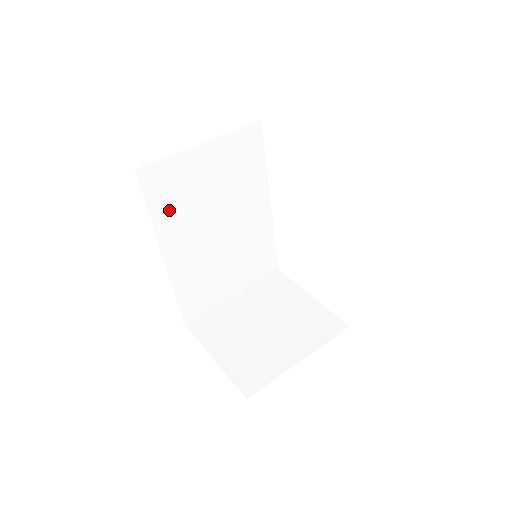
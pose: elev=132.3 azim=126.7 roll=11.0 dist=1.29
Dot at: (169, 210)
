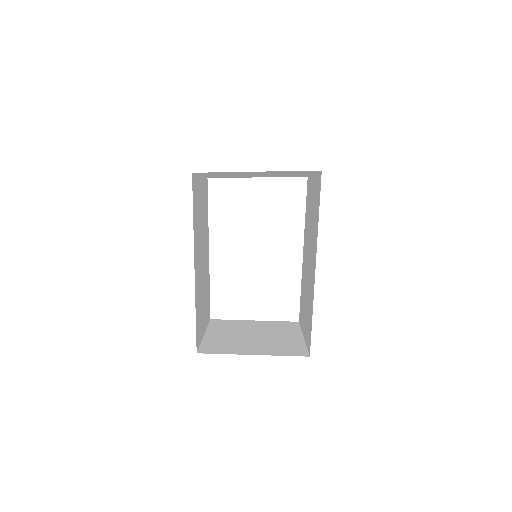
Dot at: (196, 221)
